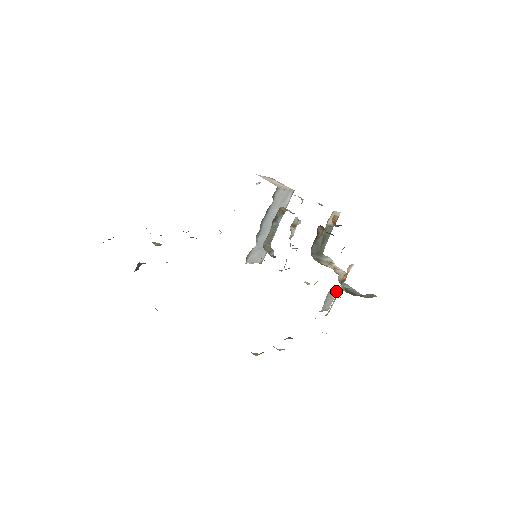
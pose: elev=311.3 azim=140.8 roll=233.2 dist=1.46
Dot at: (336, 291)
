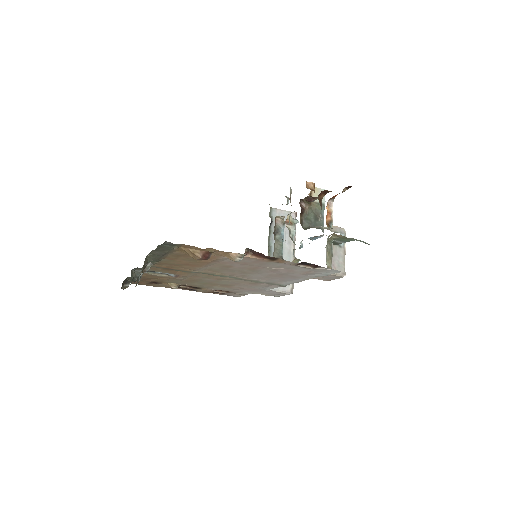
Dot at: (341, 250)
